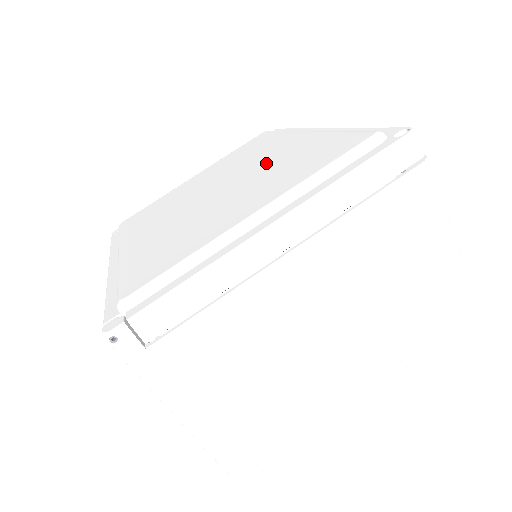
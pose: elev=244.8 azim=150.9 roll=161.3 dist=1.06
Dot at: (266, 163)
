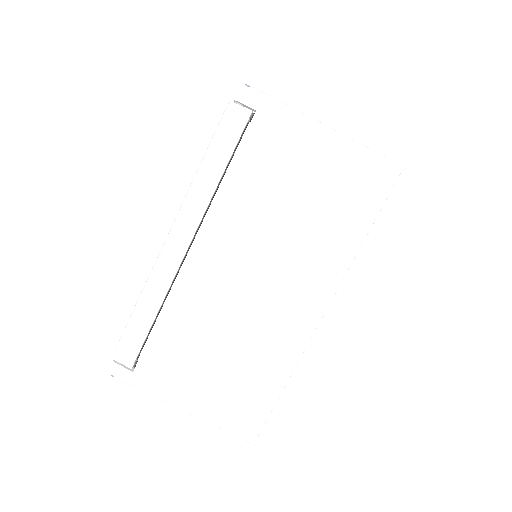
Dot at: occluded
